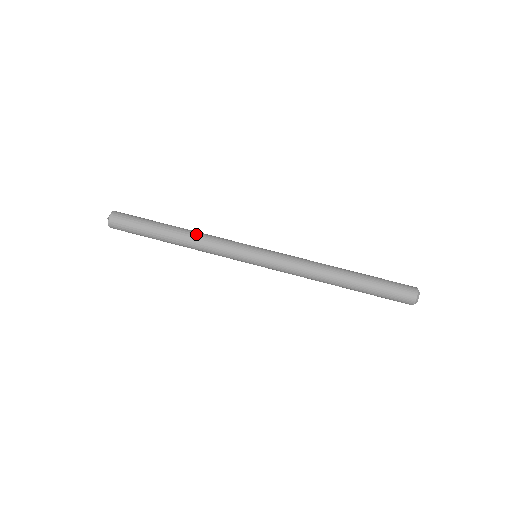
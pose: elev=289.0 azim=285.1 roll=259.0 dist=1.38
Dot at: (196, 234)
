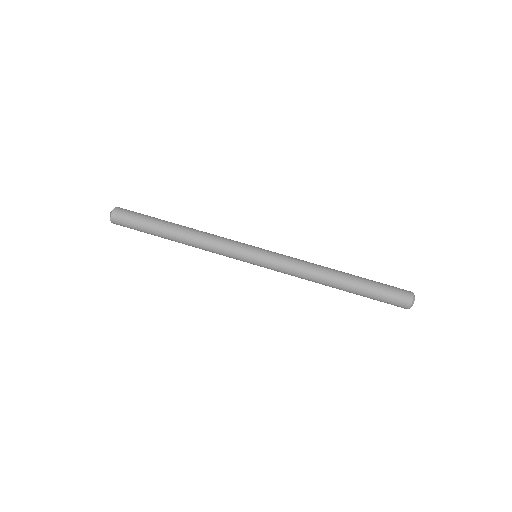
Dot at: (196, 235)
